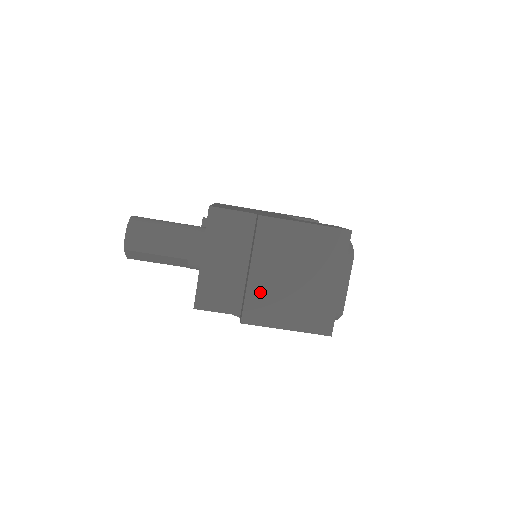
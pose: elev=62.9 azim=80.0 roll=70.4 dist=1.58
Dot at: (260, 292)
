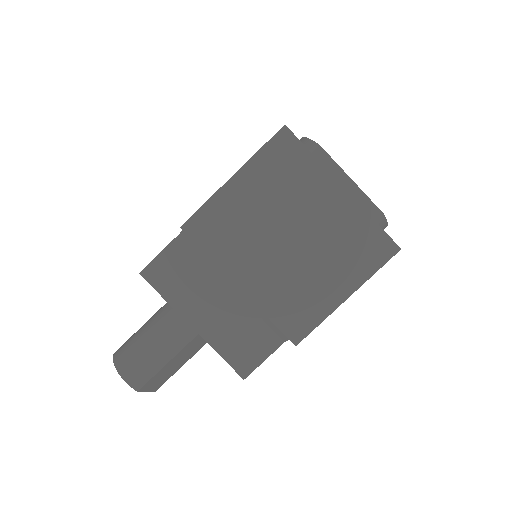
Dot at: (275, 295)
